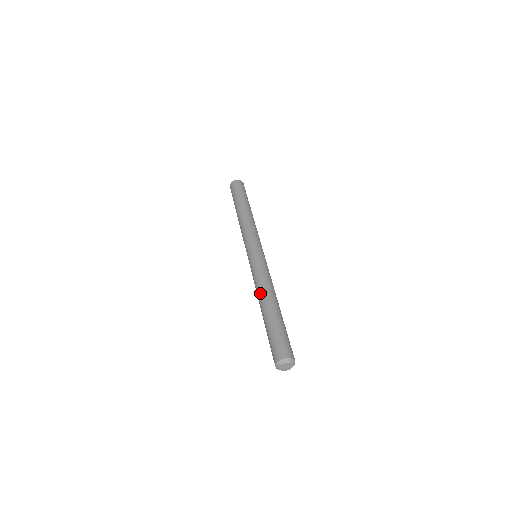
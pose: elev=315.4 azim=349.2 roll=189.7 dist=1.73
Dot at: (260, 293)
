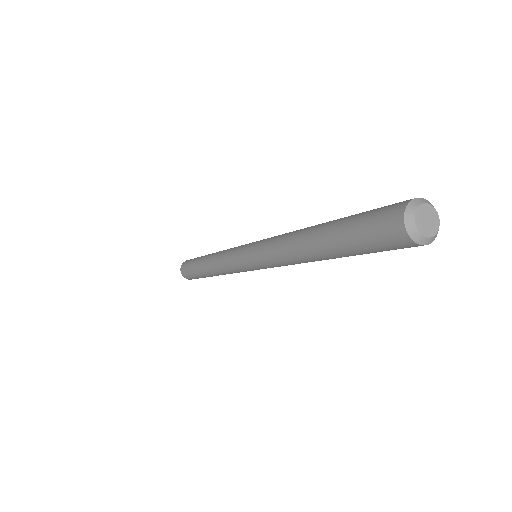
Dot at: (291, 250)
